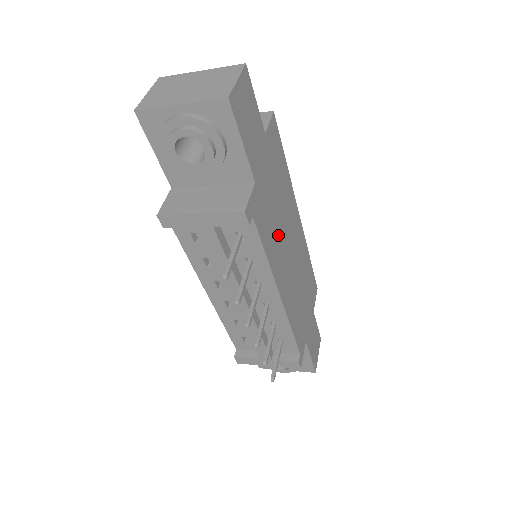
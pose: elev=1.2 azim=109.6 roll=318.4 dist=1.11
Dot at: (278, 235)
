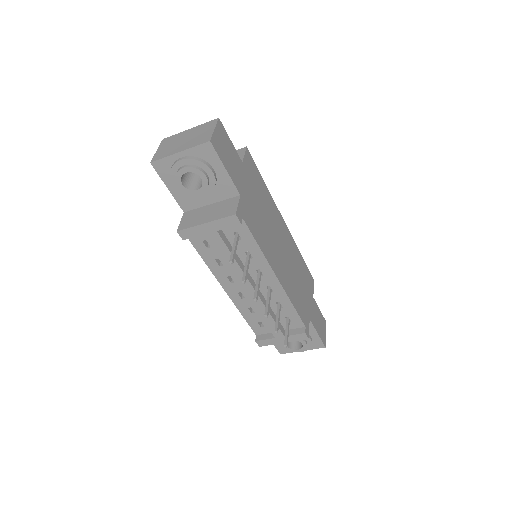
Dot at: (267, 233)
